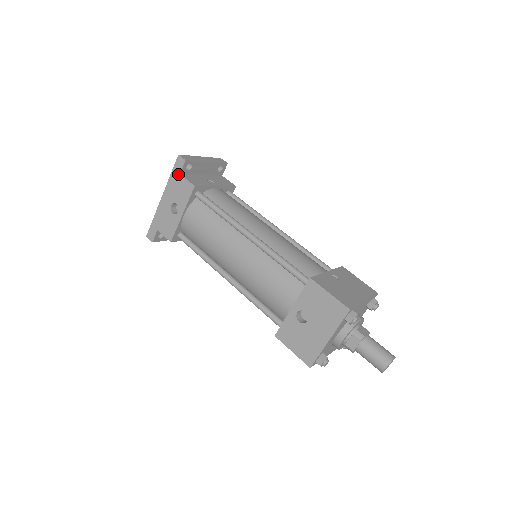
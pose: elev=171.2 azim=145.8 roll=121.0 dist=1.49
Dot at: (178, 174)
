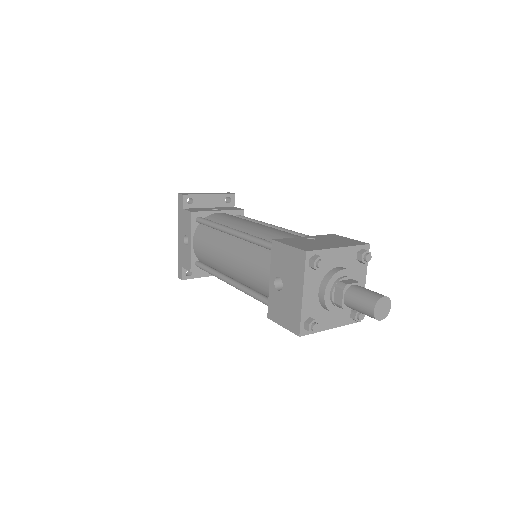
Dot at: (181, 209)
